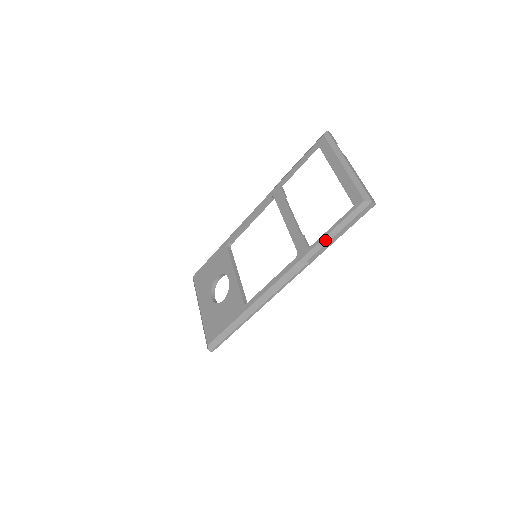
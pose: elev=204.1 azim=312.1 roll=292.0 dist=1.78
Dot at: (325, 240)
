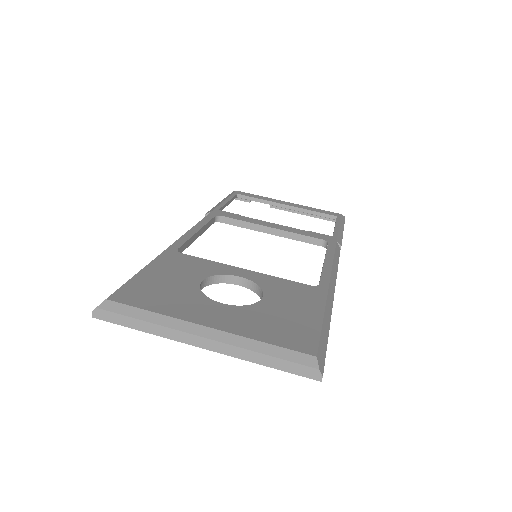
Dot at: (340, 232)
